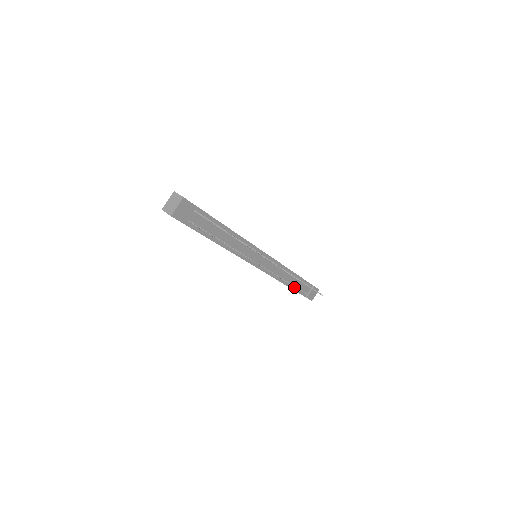
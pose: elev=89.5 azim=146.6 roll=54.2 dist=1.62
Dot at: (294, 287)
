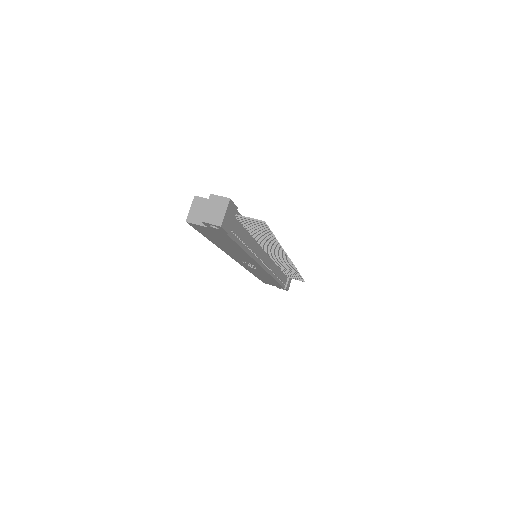
Dot at: (280, 281)
